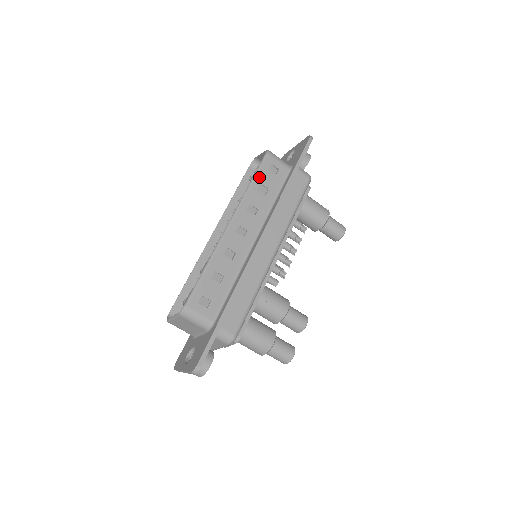
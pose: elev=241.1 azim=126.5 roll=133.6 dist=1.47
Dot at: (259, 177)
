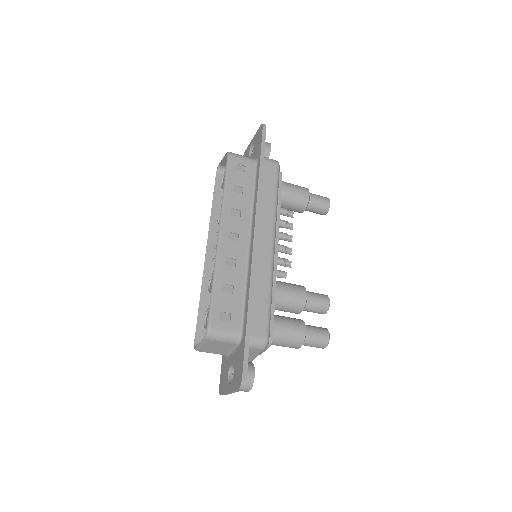
Dot at: (230, 180)
